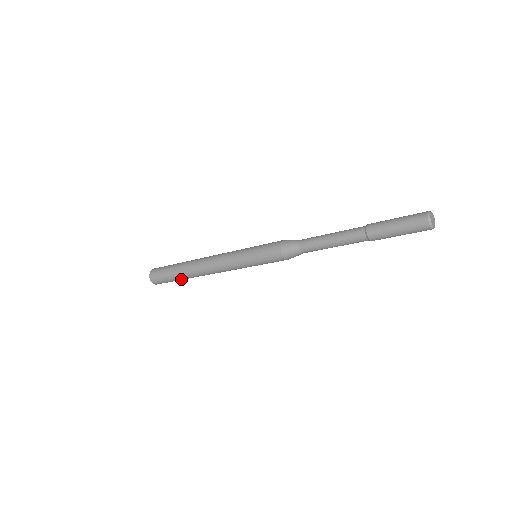
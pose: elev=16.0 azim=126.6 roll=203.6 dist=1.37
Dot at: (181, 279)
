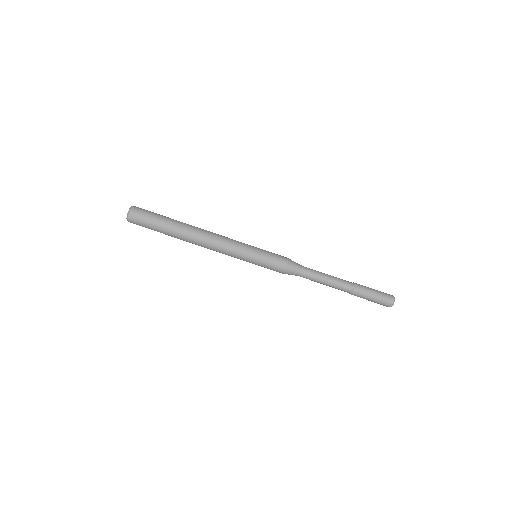
Dot at: (166, 230)
